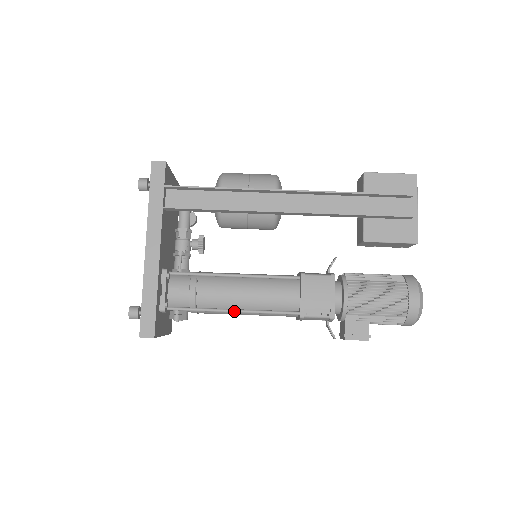
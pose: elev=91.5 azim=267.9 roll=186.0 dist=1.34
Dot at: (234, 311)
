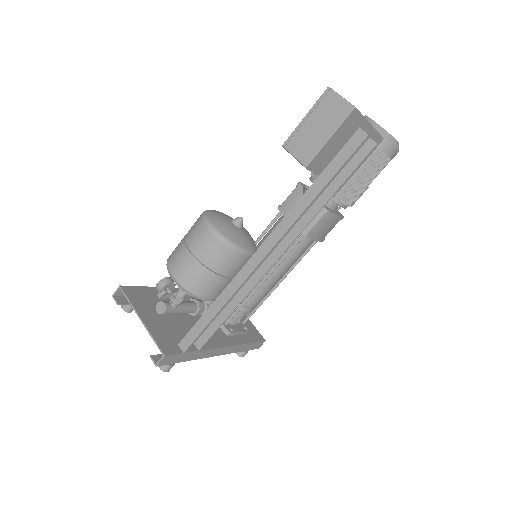
Dot at: occluded
